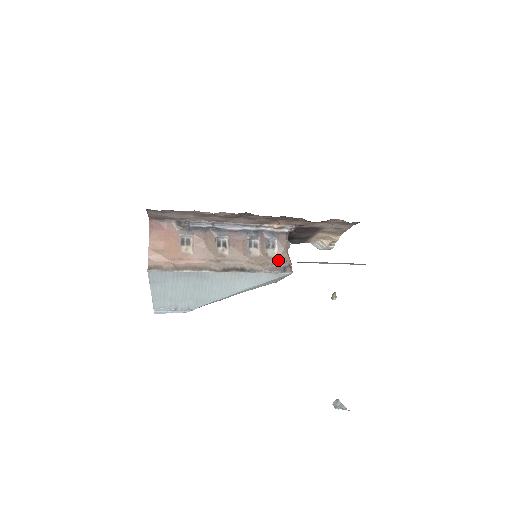
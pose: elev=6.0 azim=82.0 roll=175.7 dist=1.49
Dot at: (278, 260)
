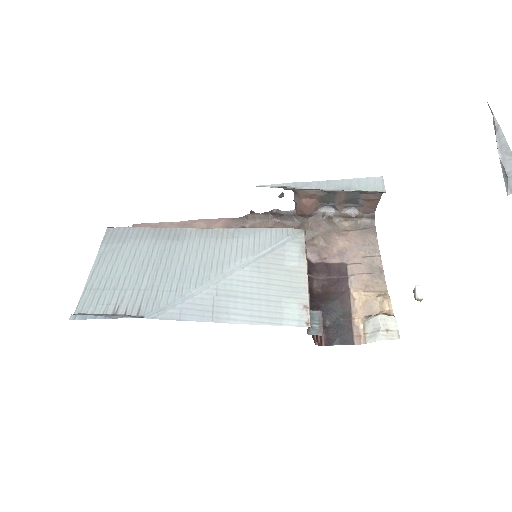
Dot at: occluded
